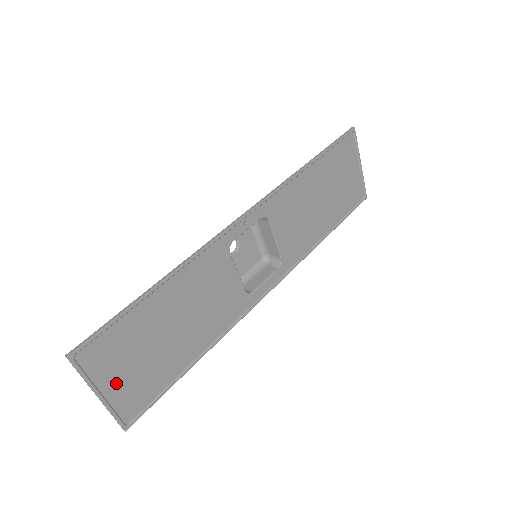
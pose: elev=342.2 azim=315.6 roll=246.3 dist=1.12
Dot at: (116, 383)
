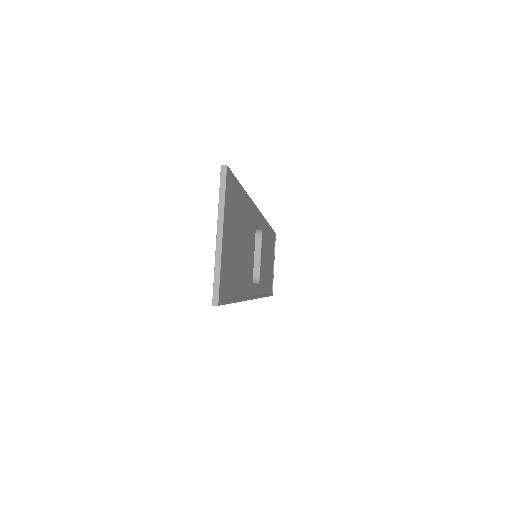
Dot at: (226, 240)
